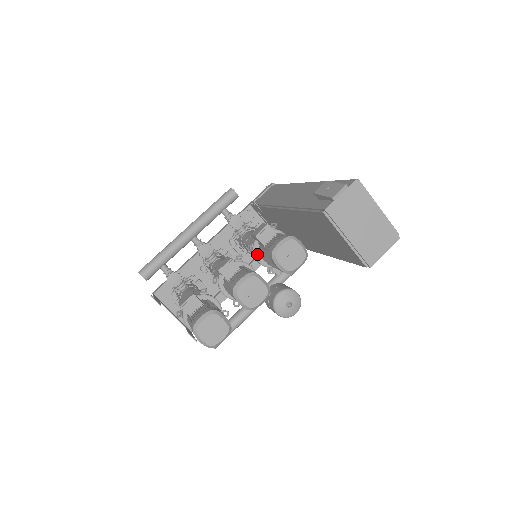
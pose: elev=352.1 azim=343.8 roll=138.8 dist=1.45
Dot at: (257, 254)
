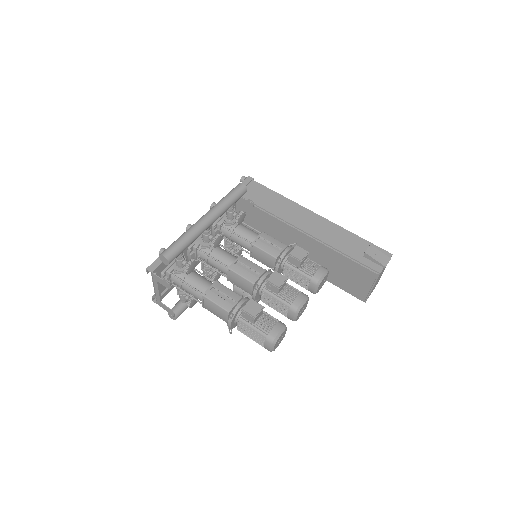
Dot at: (280, 266)
